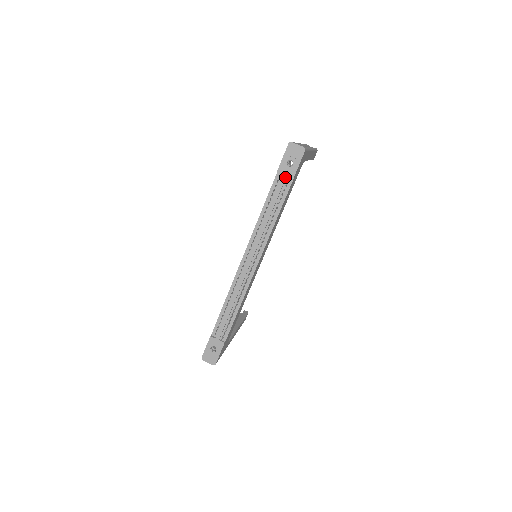
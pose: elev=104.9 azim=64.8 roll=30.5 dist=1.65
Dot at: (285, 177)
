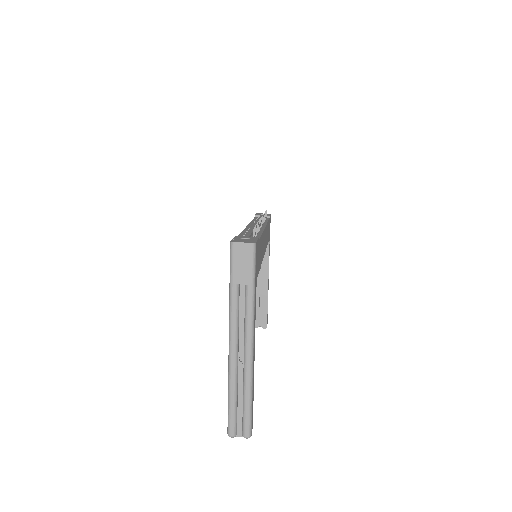
Dot at: occluded
